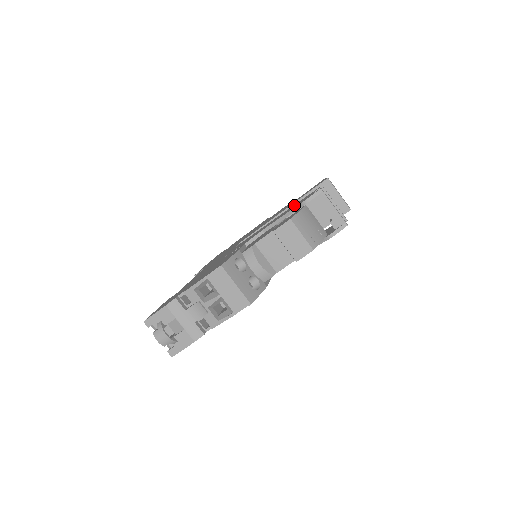
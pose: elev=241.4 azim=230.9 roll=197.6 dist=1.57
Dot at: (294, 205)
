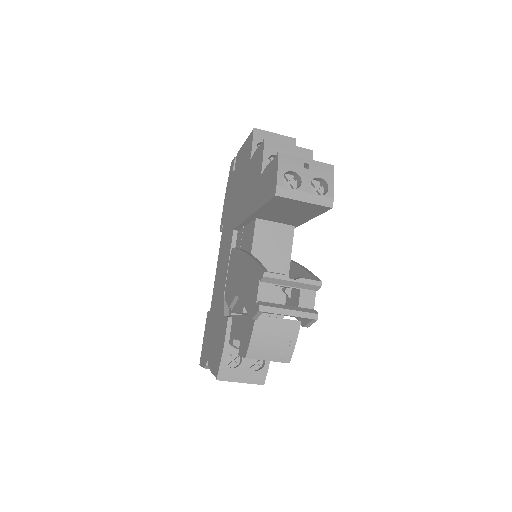
Dot at: (250, 270)
